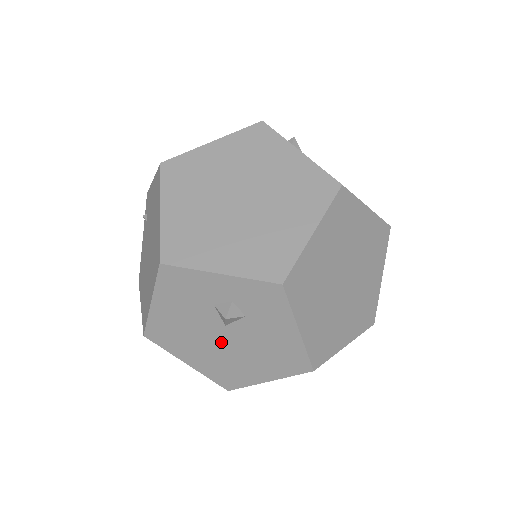
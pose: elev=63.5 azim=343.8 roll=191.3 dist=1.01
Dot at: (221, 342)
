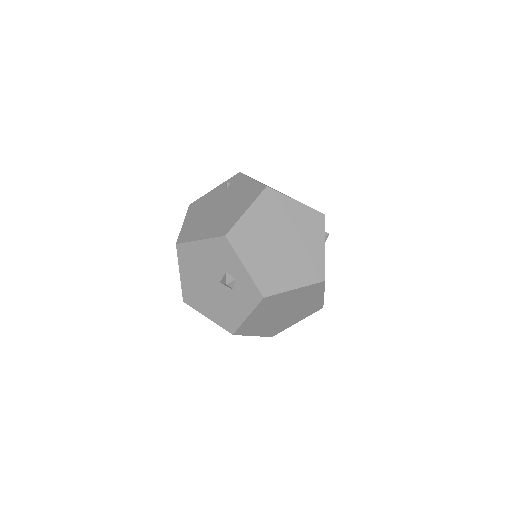
Dot at: (209, 285)
